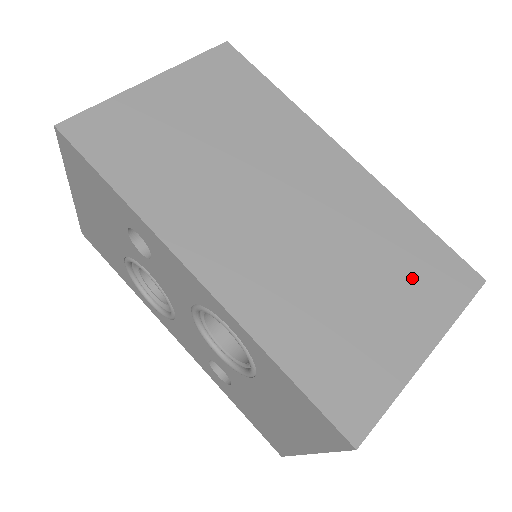
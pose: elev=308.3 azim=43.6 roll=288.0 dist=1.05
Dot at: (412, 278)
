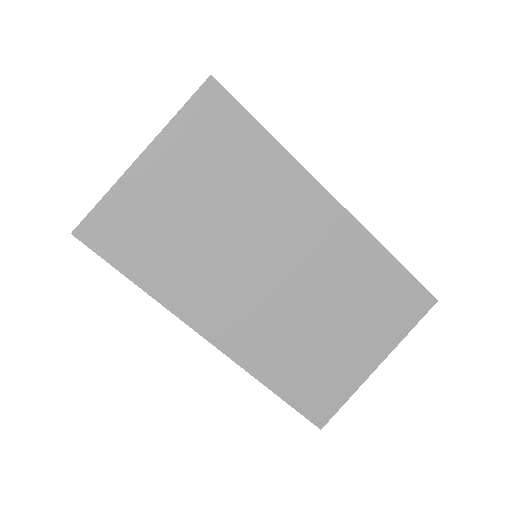
Dot at: (376, 311)
